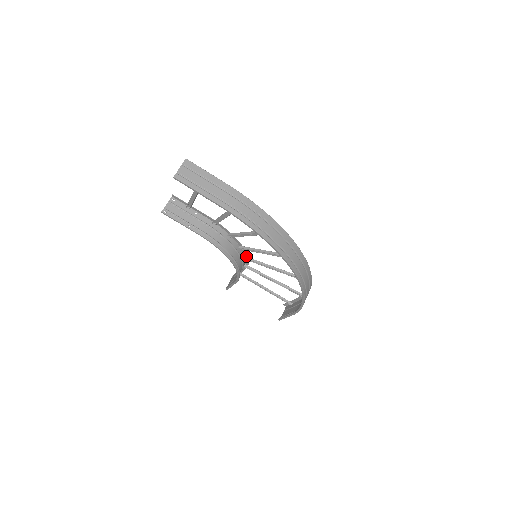
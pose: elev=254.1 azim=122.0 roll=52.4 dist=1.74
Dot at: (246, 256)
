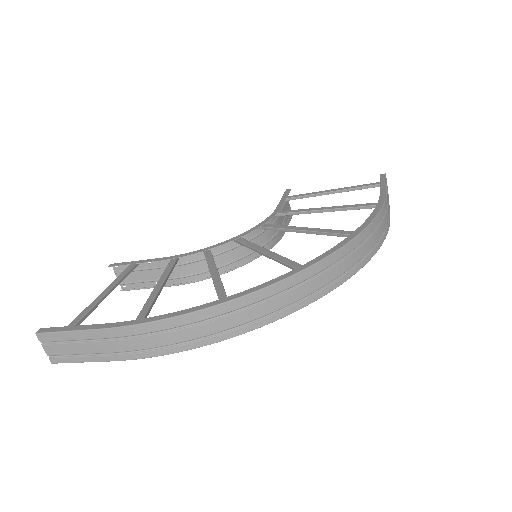
Dot at: (257, 226)
